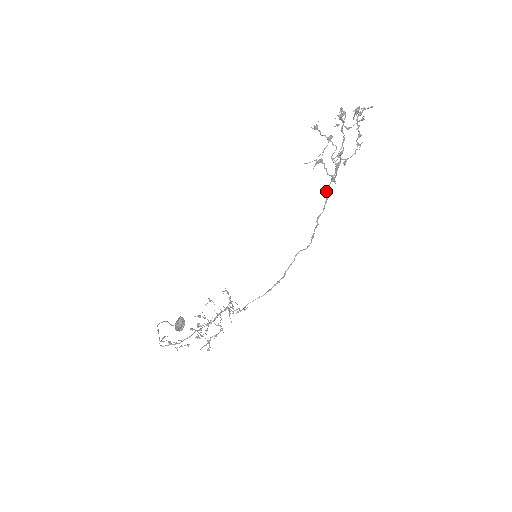
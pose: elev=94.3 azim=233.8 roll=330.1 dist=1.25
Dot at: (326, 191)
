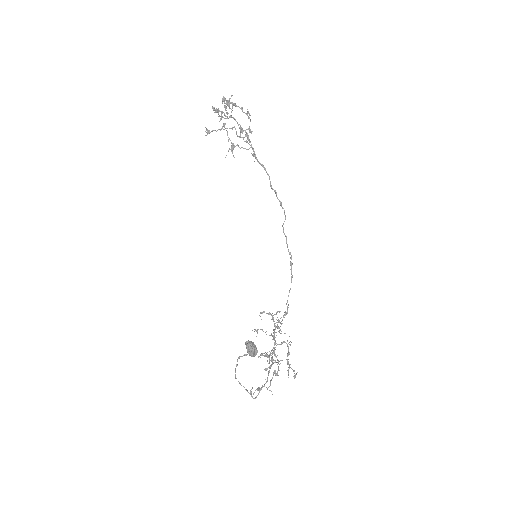
Dot at: (257, 161)
